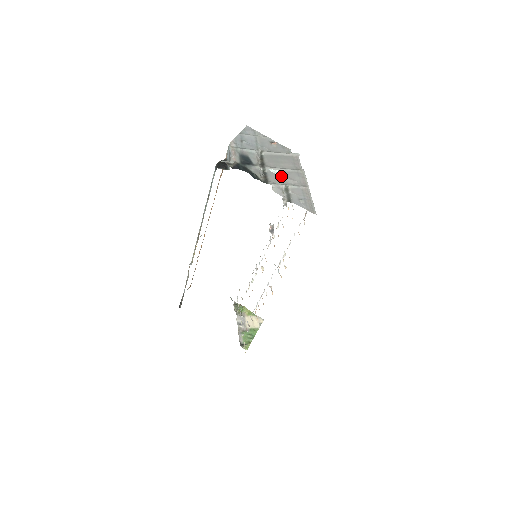
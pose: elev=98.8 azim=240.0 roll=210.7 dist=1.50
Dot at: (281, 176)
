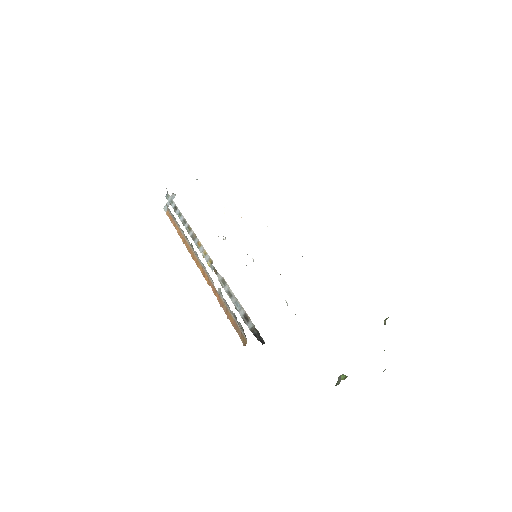
Dot at: occluded
